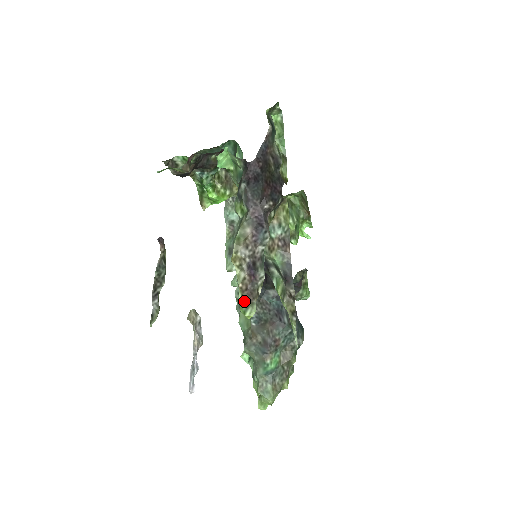
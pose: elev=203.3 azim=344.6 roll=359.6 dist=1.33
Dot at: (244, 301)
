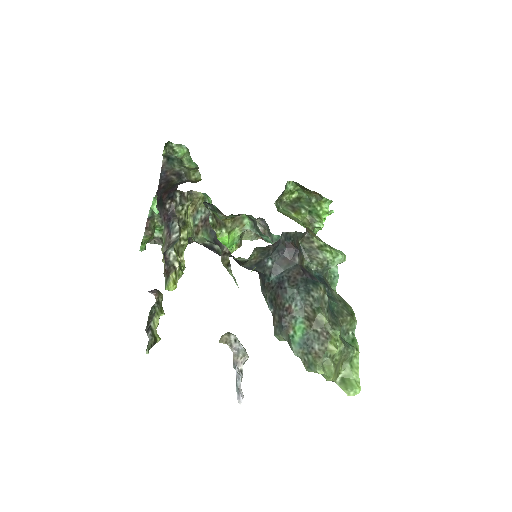
Dot at: (165, 280)
